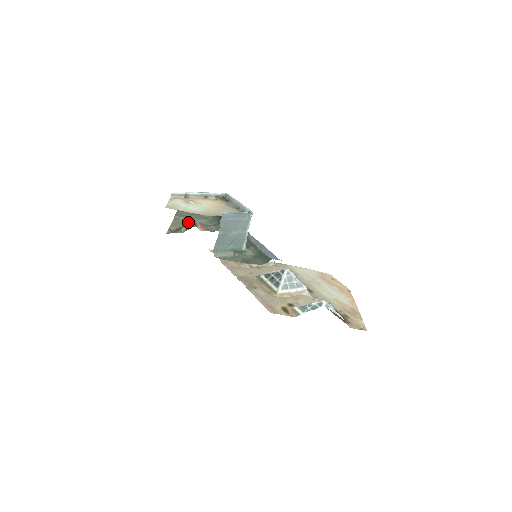
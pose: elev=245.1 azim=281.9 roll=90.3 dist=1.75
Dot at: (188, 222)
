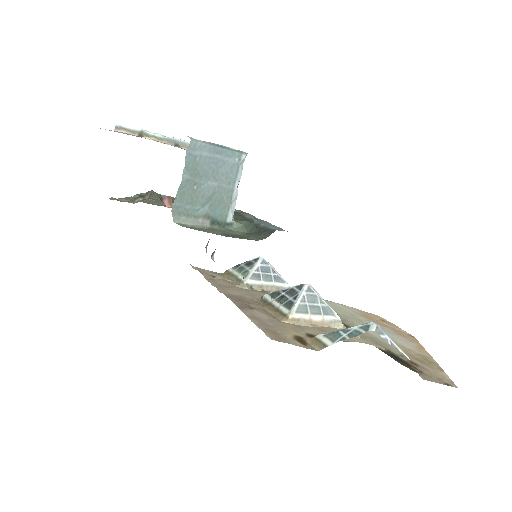
Dot at: (148, 191)
